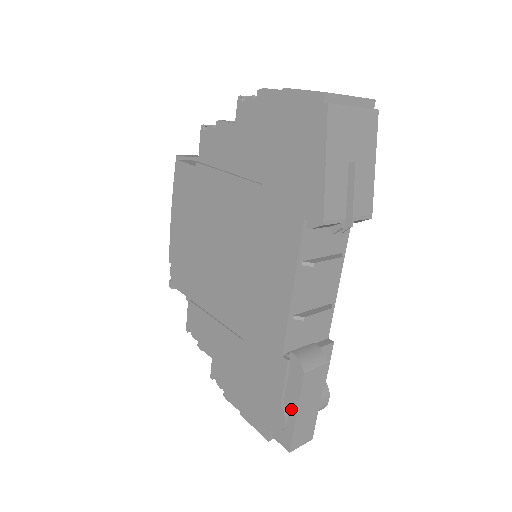
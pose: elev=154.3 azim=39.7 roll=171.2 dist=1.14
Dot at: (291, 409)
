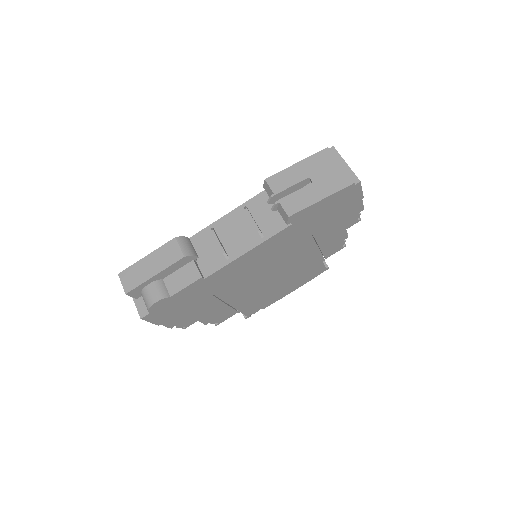
Dot at: occluded
